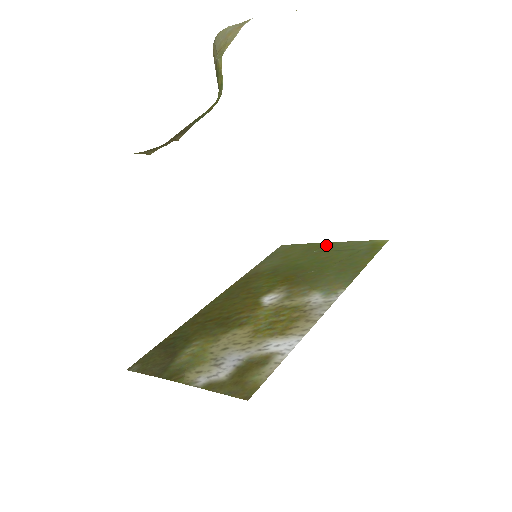
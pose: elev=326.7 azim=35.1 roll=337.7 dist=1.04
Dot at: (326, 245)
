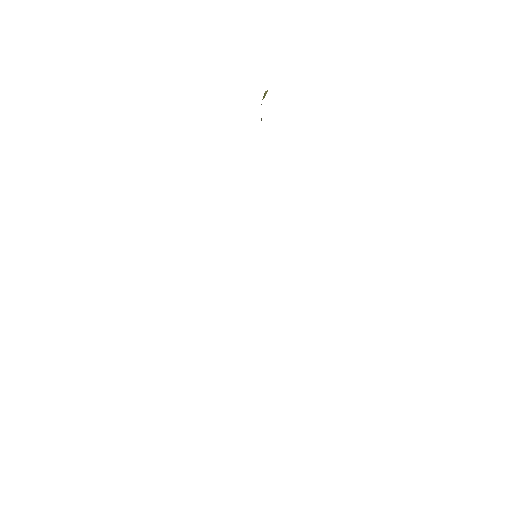
Dot at: occluded
